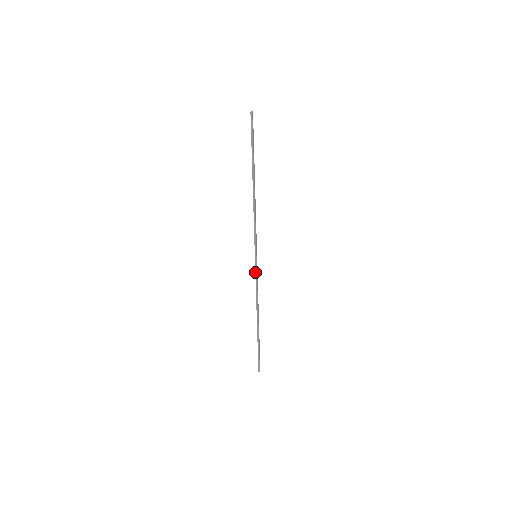
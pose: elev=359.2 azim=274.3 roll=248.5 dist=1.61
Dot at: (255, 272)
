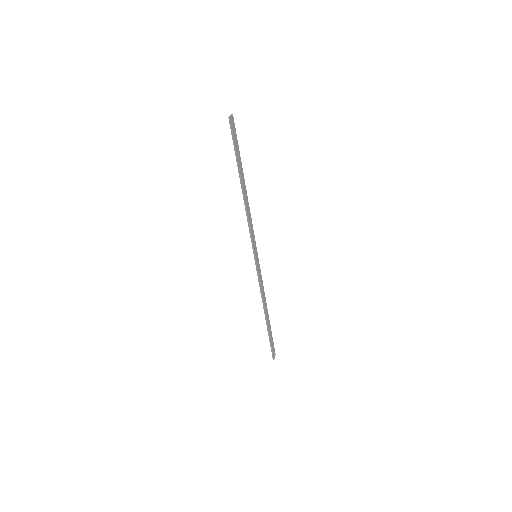
Dot at: occluded
